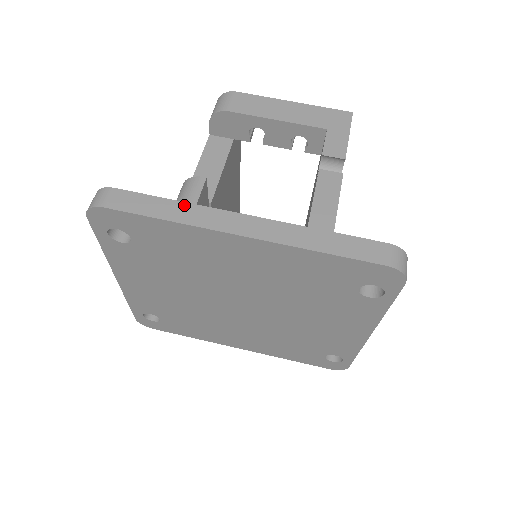
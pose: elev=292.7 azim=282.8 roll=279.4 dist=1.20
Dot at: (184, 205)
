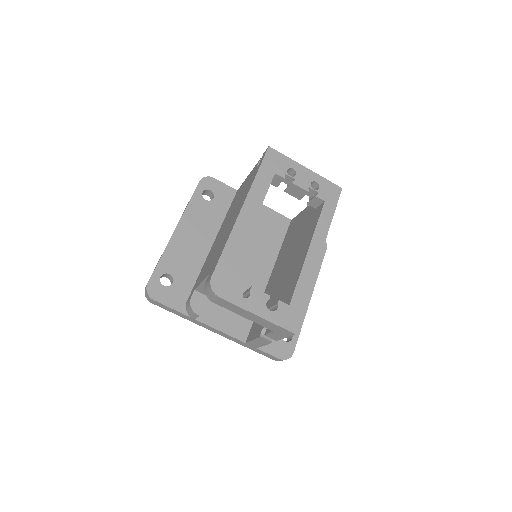
Dot at: (189, 317)
